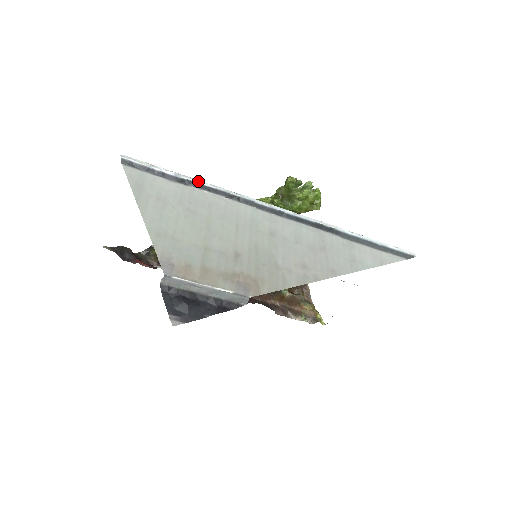
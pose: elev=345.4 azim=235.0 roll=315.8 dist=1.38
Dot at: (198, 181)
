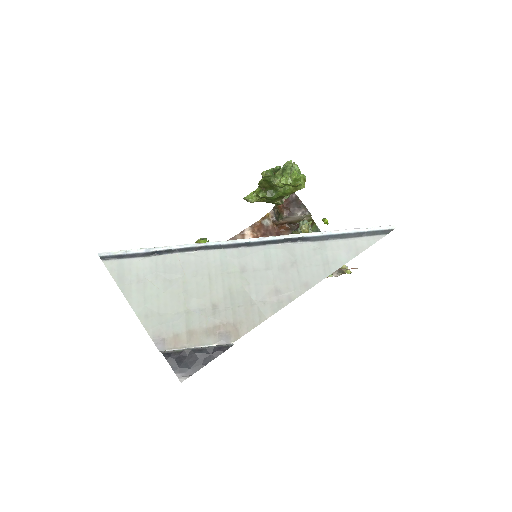
Dot at: (166, 248)
